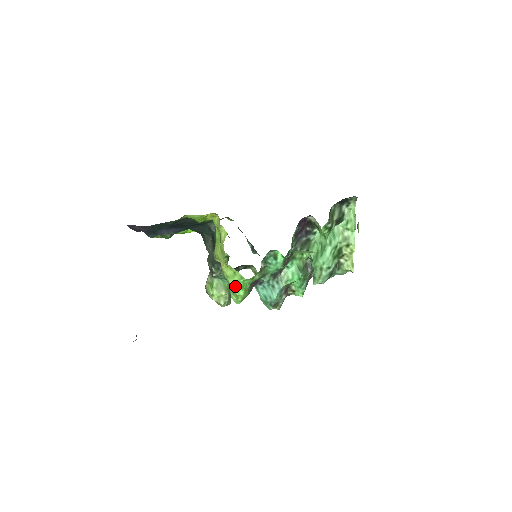
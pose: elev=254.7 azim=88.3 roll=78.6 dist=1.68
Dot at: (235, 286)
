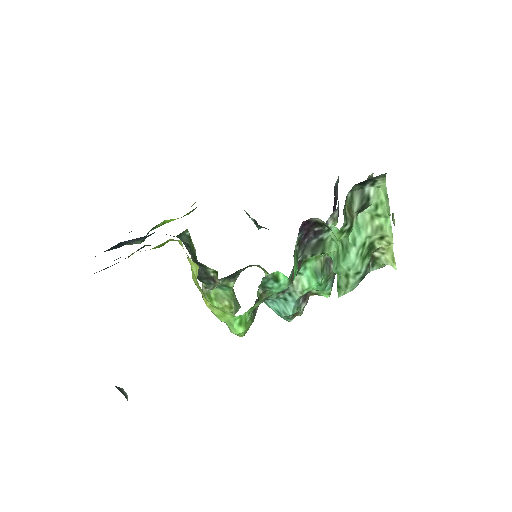
Dot at: (230, 324)
